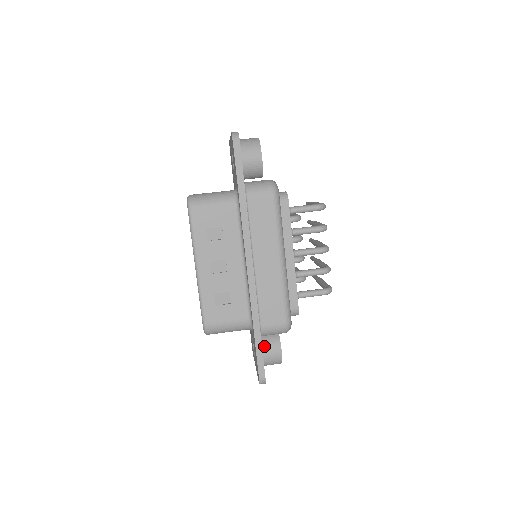
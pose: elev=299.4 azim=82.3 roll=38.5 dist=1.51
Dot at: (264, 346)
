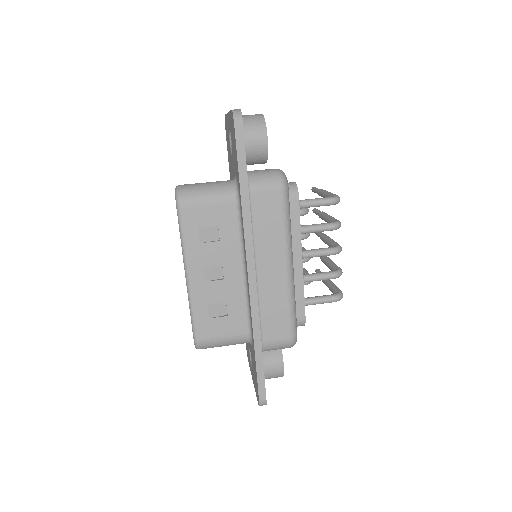
Dot at: (264, 360)
